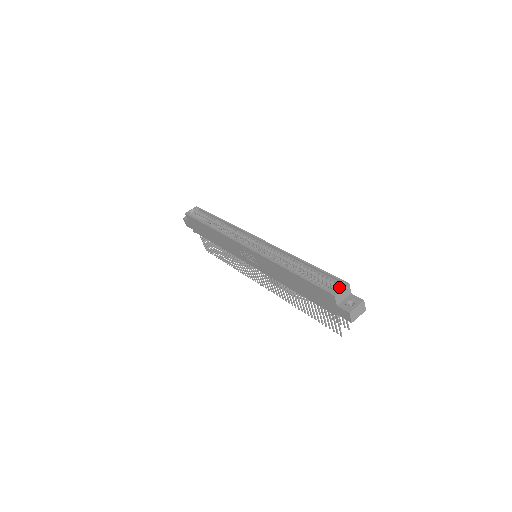
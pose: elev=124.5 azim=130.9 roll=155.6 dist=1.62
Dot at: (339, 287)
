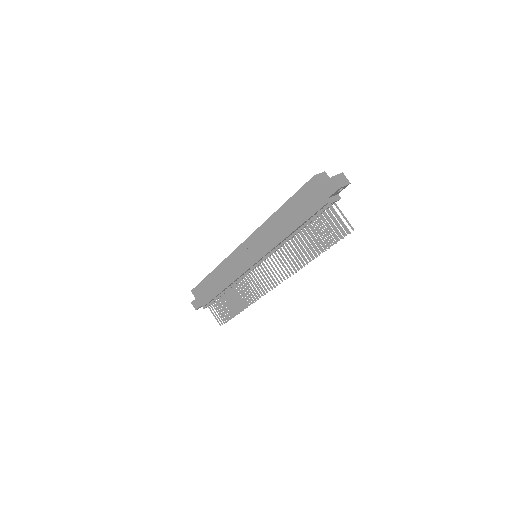
Dot at: occluded
